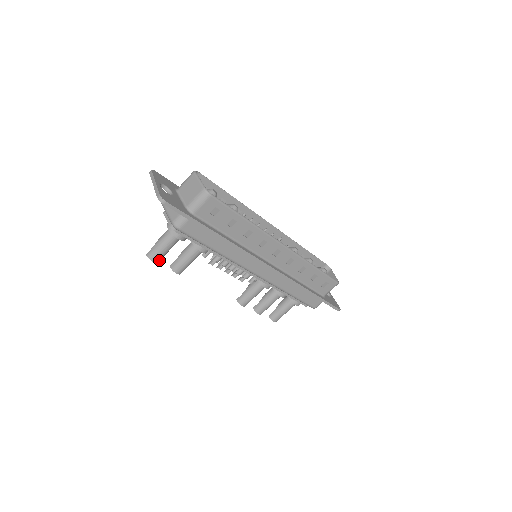
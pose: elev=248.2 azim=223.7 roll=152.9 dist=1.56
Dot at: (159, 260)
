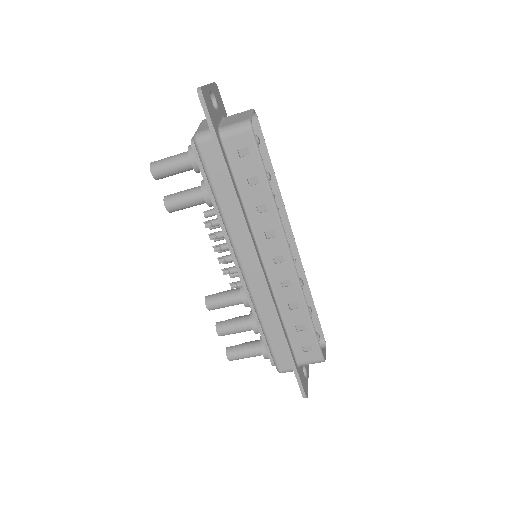
Dot at: (158, 177)
